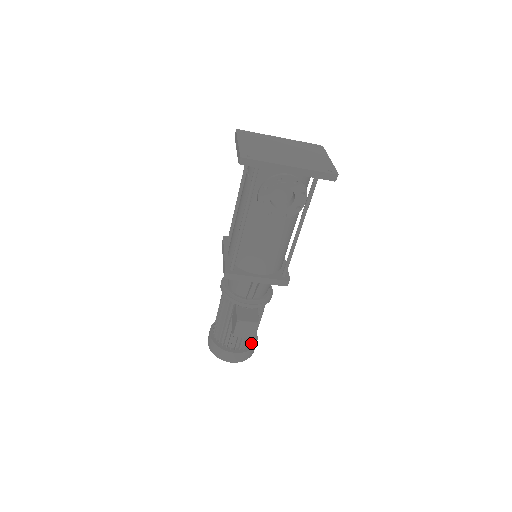
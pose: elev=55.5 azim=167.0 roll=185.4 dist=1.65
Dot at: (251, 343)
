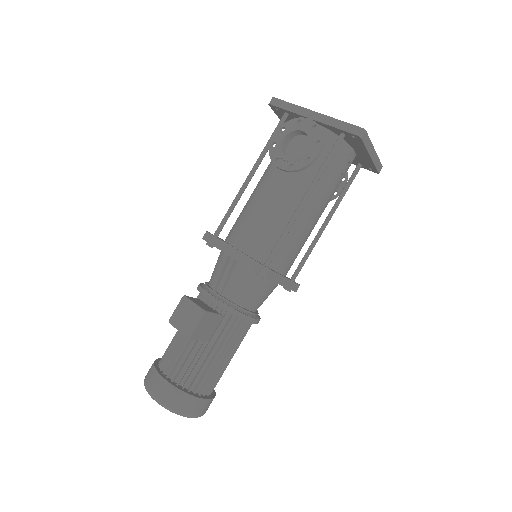
Dot at: (192, 386)
